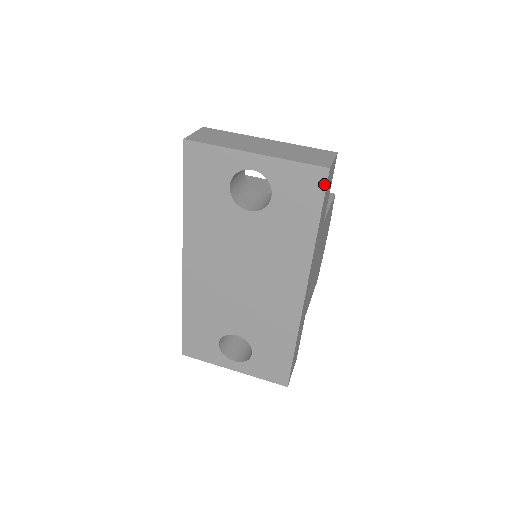
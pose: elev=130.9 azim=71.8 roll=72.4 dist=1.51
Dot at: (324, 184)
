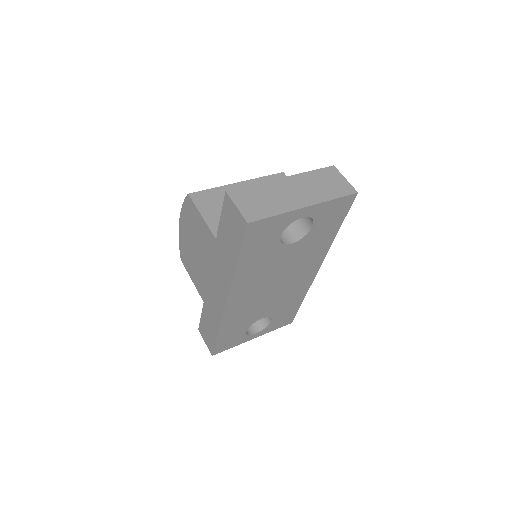
Dot at: (351, 203)
